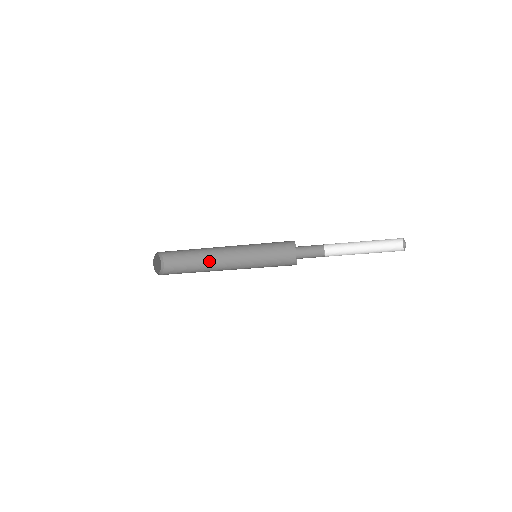
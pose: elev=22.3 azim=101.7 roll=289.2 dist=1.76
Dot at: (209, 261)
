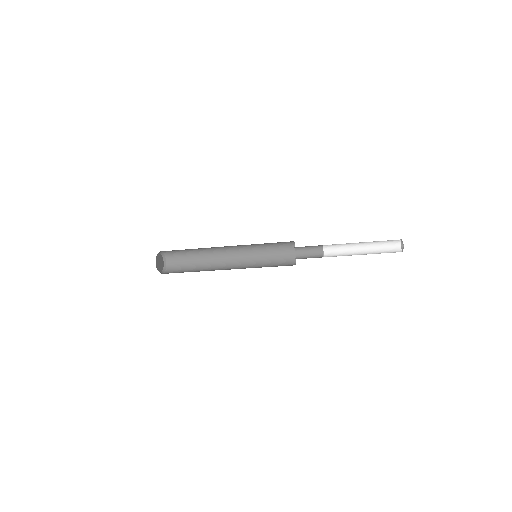
Dot at: (210, 255)
